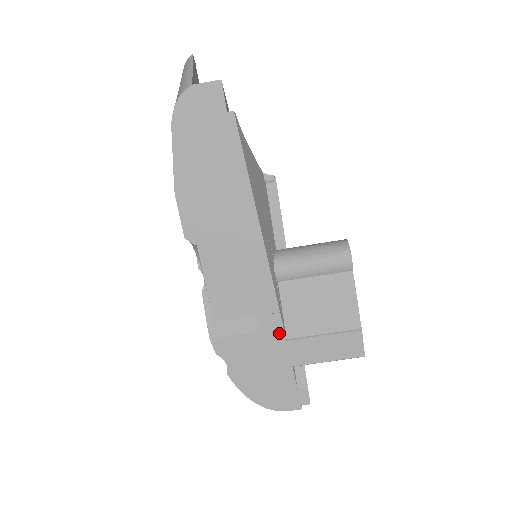
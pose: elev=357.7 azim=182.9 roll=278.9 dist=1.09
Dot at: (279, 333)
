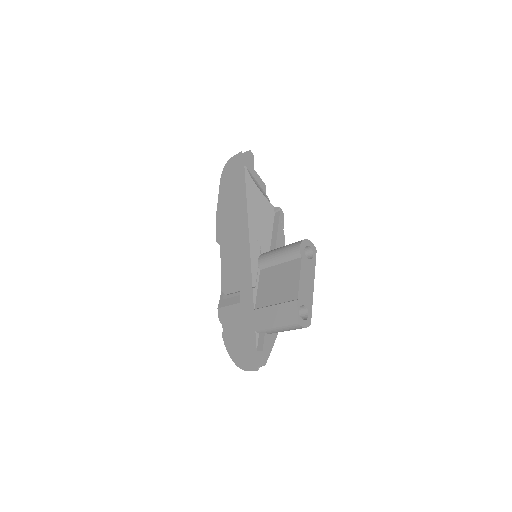
Dot at: (251, 304)
